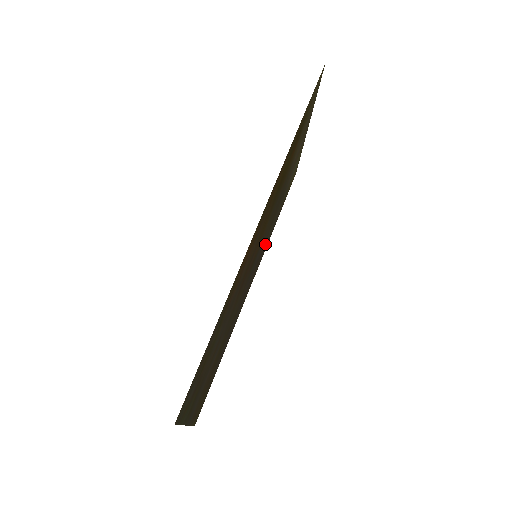
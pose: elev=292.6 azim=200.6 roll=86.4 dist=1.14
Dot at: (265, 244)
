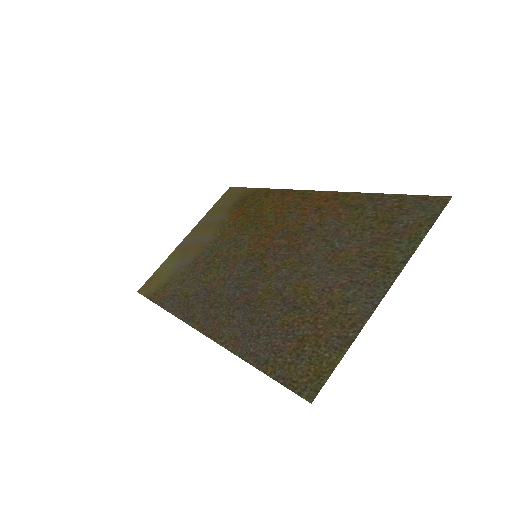
Dot at: (198, 294)
